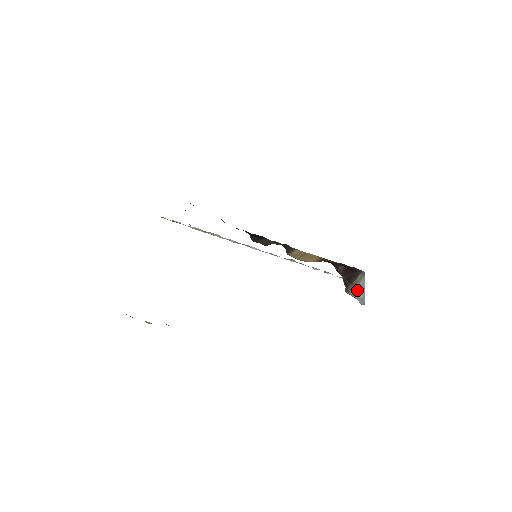
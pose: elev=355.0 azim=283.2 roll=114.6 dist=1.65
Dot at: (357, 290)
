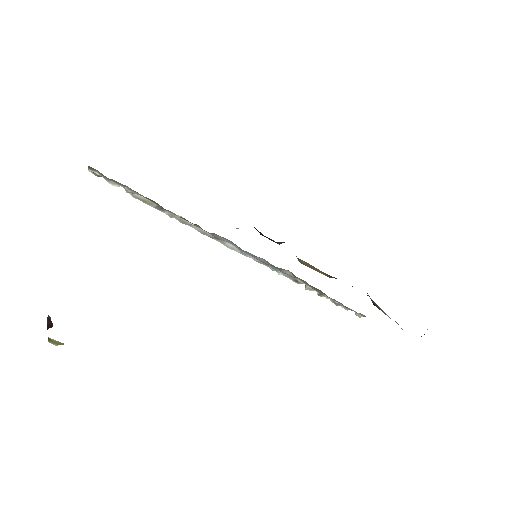
Dot at: occluded
